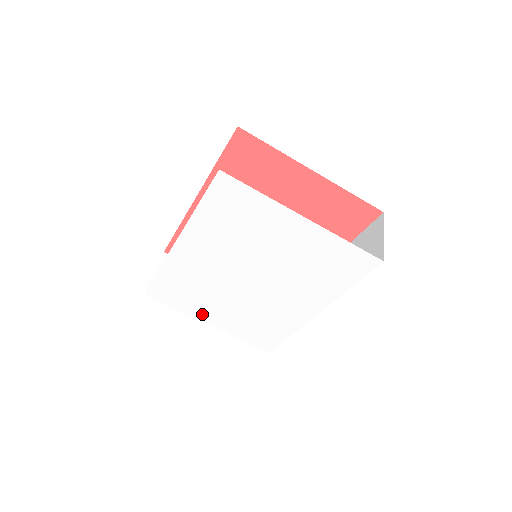
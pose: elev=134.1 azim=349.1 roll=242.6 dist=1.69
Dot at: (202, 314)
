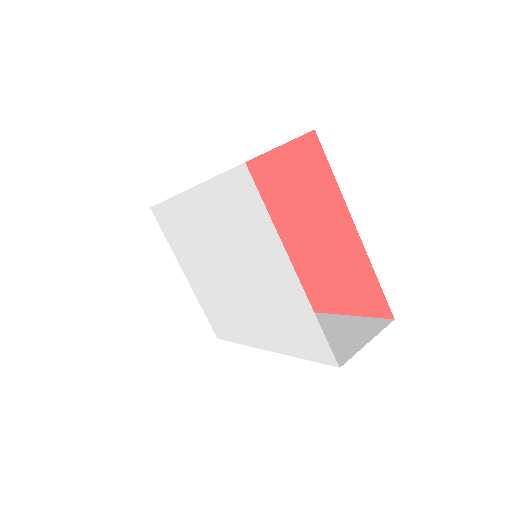
Dot at: (184, 263)
